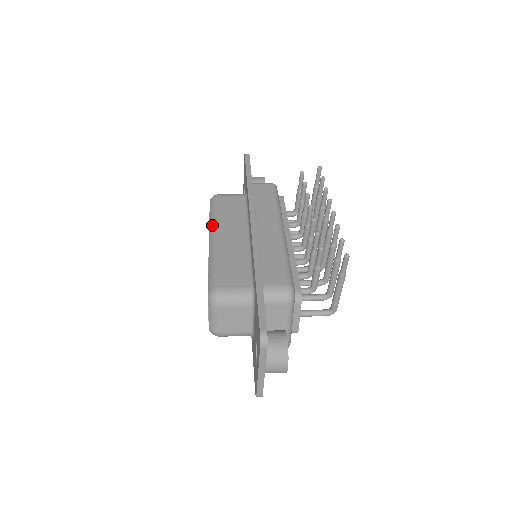
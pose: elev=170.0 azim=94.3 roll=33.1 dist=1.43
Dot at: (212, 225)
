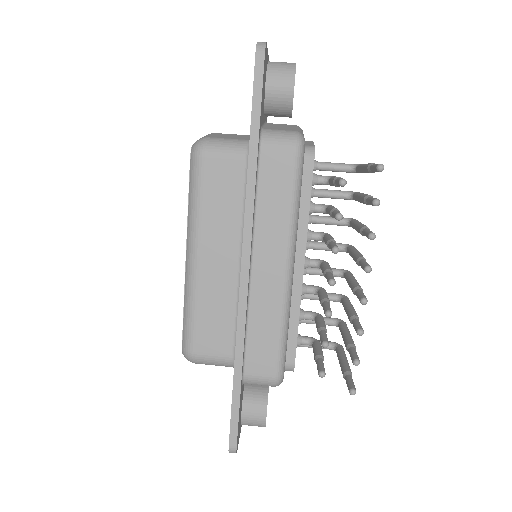
Dot at: (190, 227)
